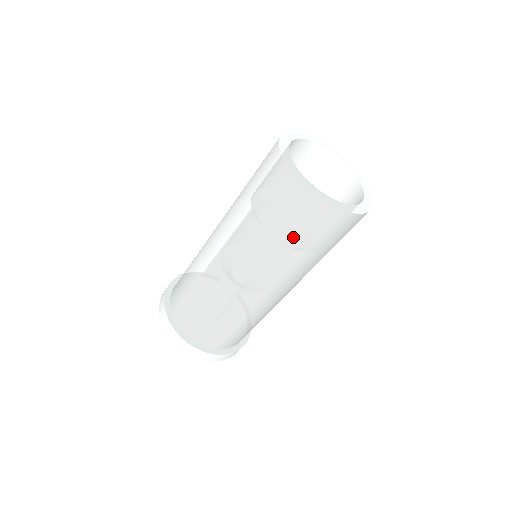
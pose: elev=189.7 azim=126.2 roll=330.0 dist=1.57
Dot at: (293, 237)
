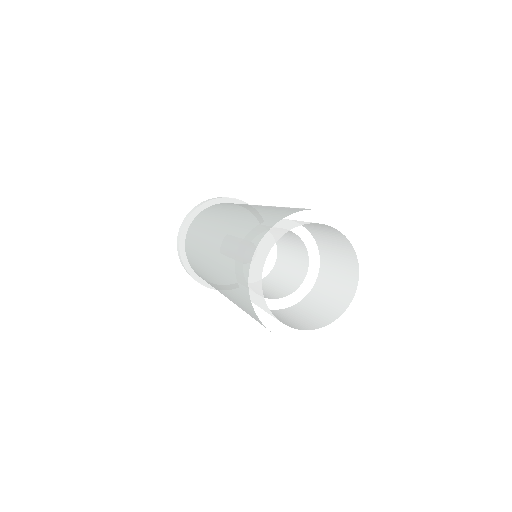
Dot at: occluded
